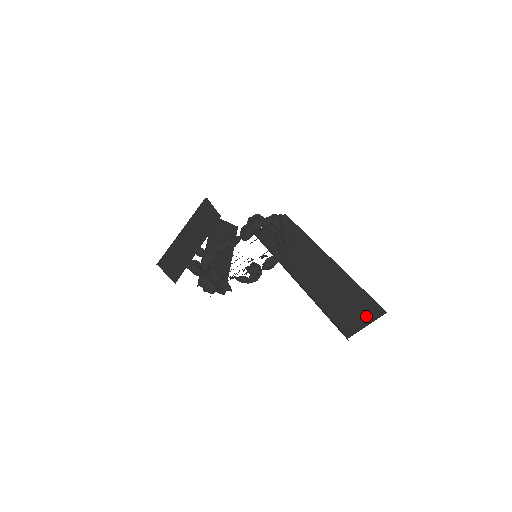
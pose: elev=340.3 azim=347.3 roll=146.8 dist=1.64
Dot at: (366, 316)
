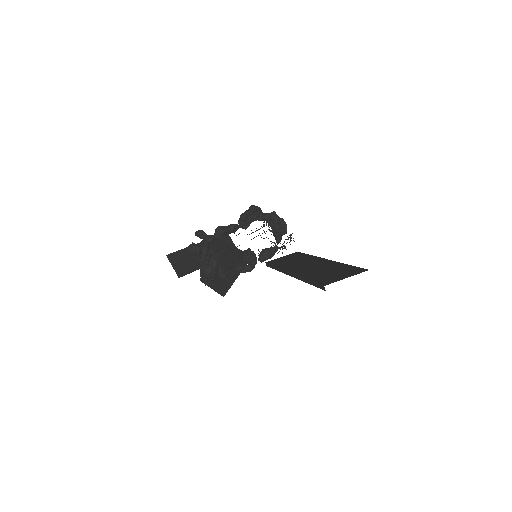
Dot at: (347, 274)
